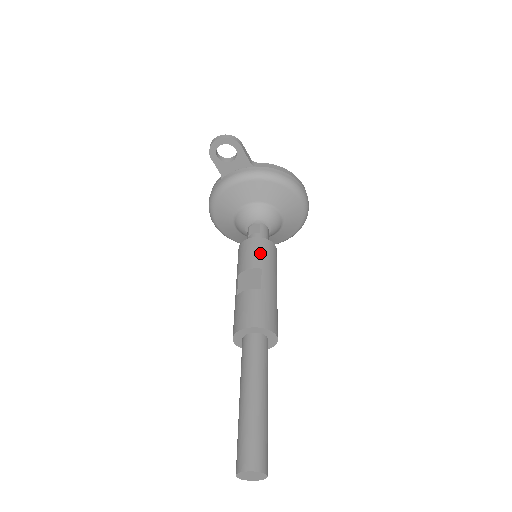
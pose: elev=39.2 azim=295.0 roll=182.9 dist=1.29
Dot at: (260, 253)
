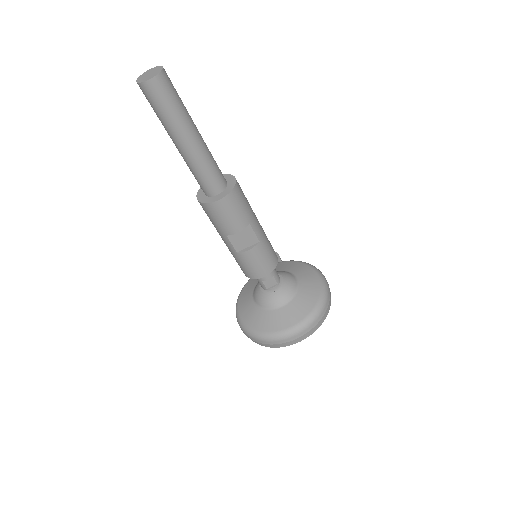
Dot at: occluded
